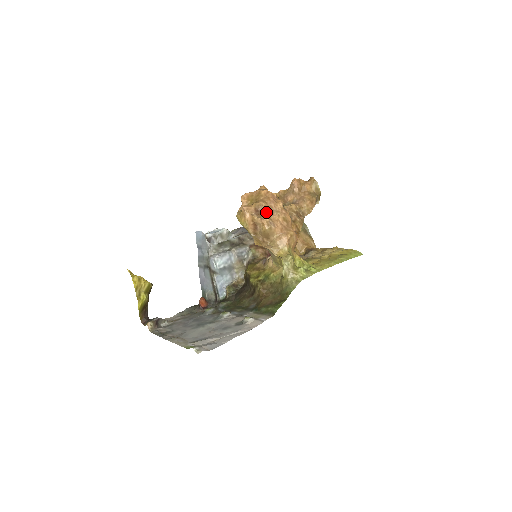
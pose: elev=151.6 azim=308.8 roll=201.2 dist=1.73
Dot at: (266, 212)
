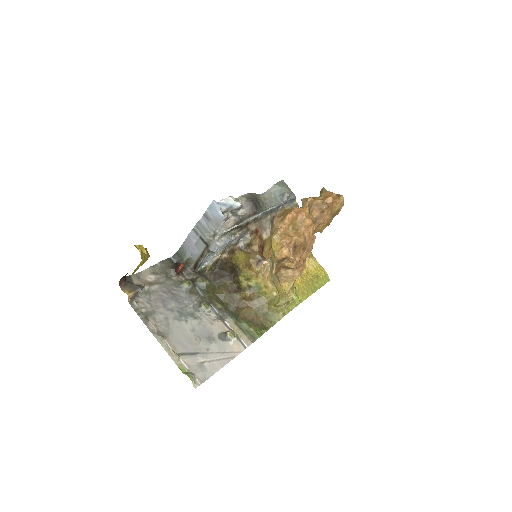
Dot at: (301, 250)
